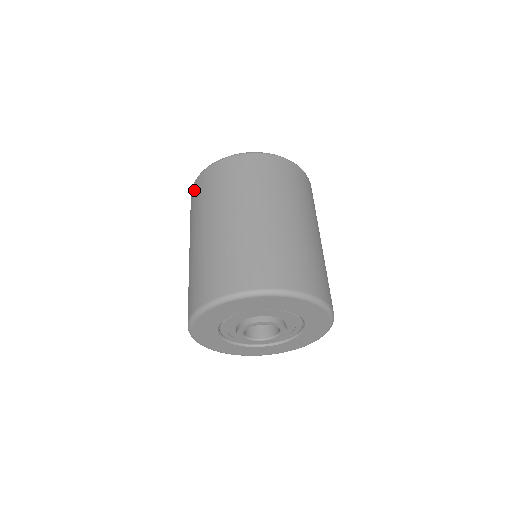
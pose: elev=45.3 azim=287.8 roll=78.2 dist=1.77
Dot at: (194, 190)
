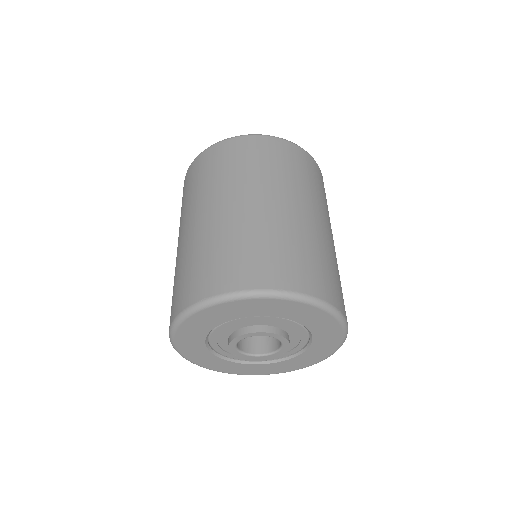
Dot at: (184, 184)
